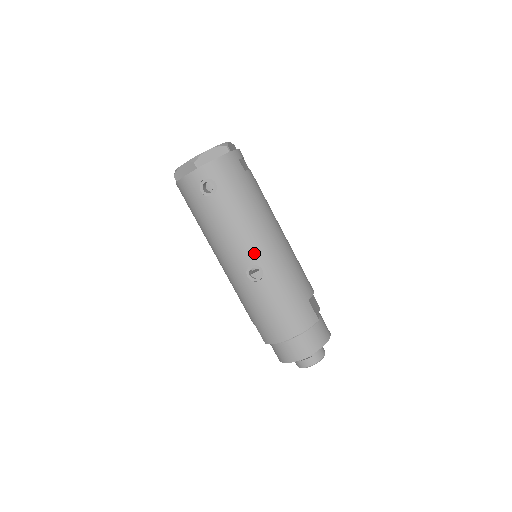
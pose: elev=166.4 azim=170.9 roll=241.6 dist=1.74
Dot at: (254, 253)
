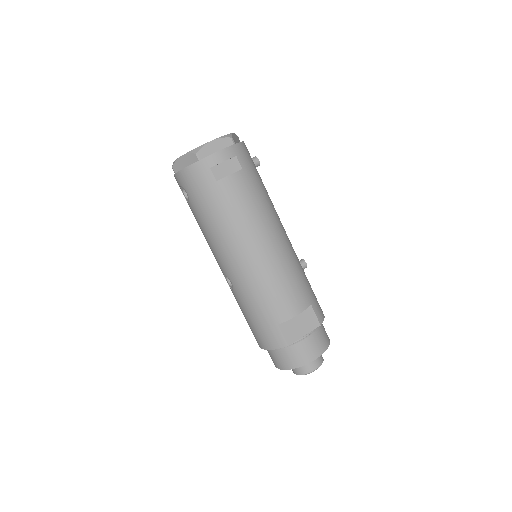
Dot at: (224, 266)
